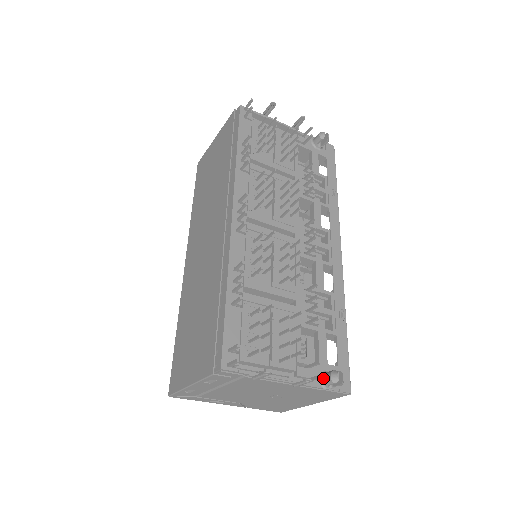
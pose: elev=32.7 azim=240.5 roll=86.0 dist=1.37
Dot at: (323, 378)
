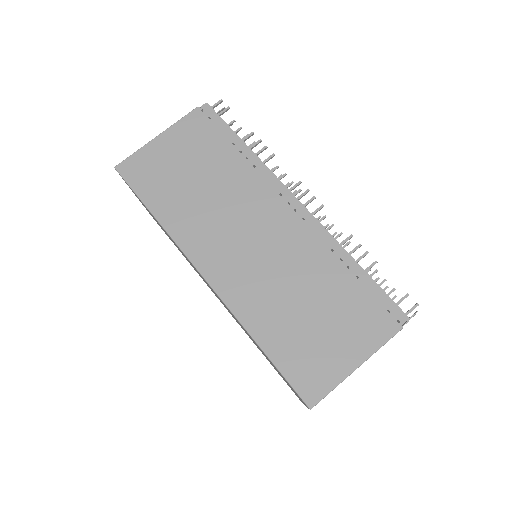
Dot at: occluded
